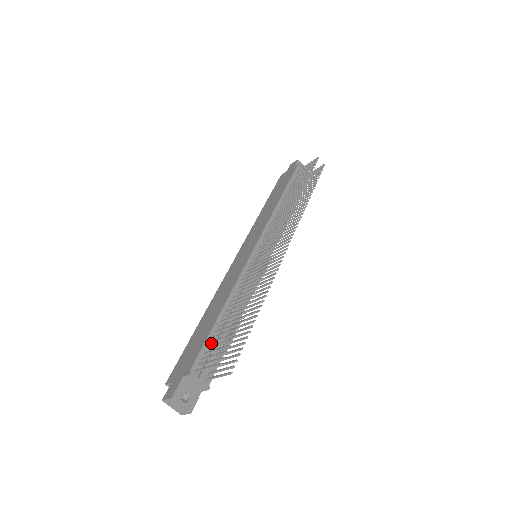
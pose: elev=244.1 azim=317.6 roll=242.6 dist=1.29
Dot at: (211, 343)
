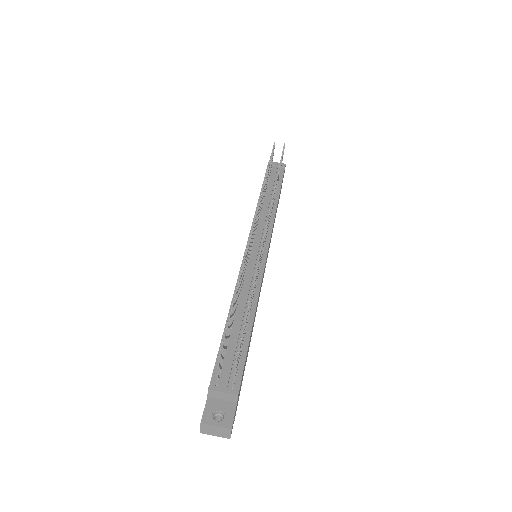
Dot at: (225, 350)
